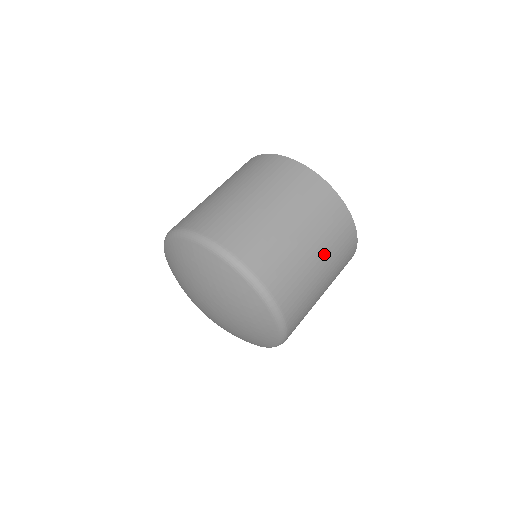
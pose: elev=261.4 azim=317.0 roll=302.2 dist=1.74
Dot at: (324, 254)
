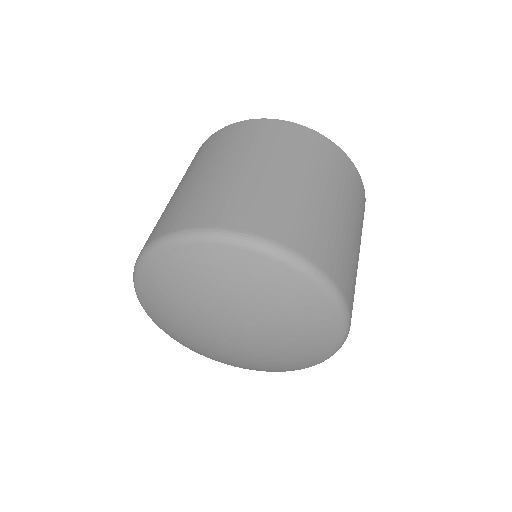
Dot at: (349, 212)
